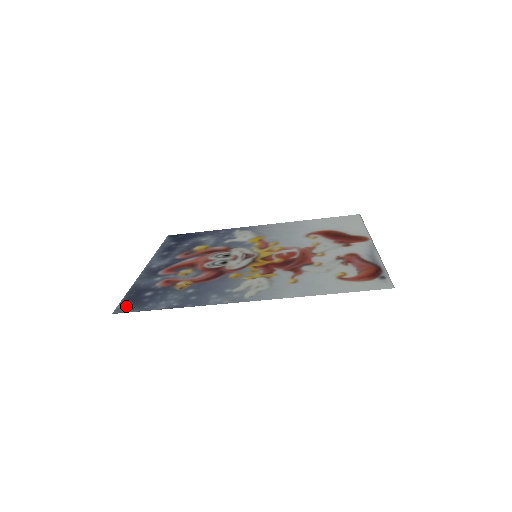
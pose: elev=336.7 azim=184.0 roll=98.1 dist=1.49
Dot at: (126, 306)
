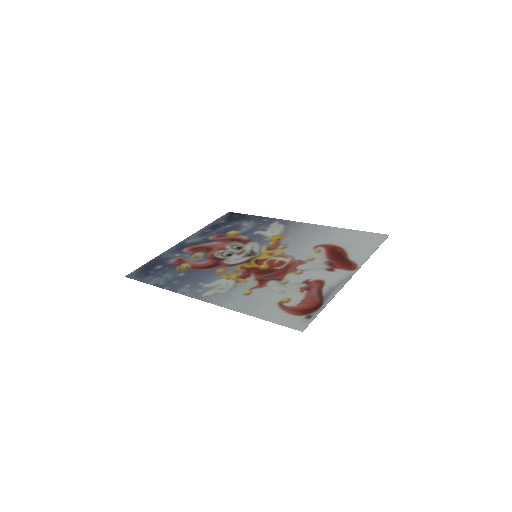
Dot at: (137, 273)
